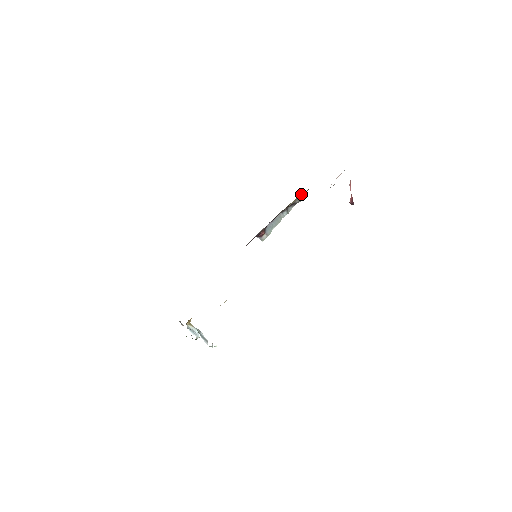
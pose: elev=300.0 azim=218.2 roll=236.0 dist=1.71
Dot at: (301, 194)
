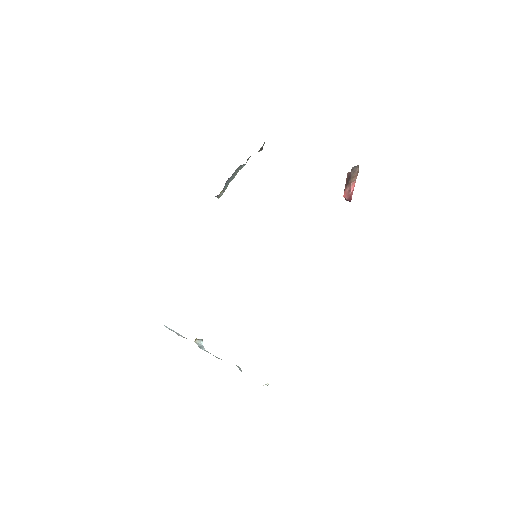
Dot at: occluded
